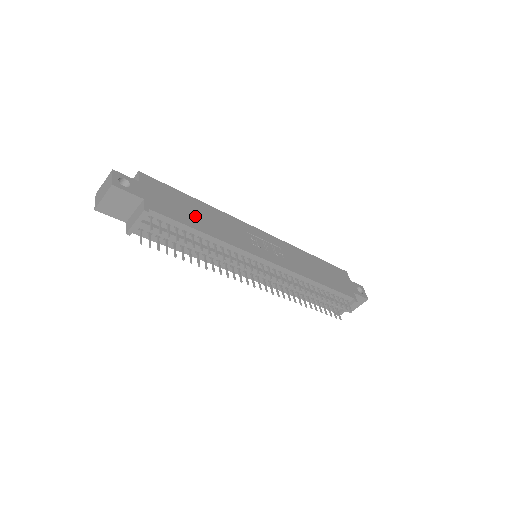
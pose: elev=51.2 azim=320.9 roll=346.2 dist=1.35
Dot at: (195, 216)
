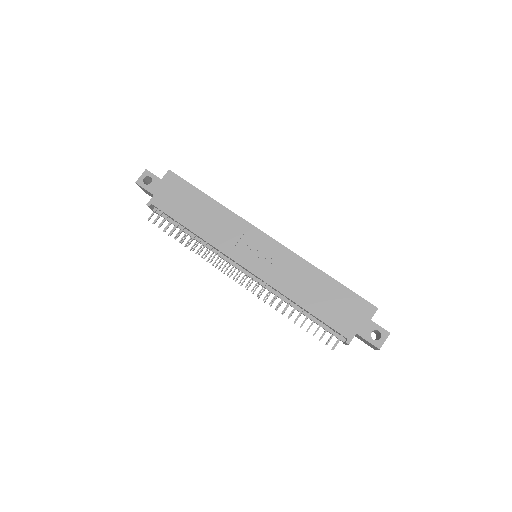
Dot at: (193, 213)
